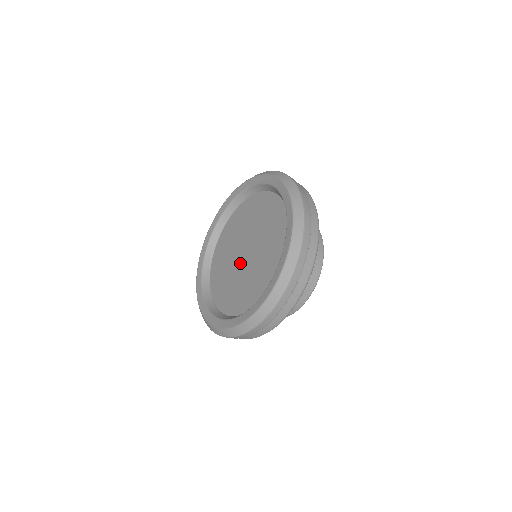
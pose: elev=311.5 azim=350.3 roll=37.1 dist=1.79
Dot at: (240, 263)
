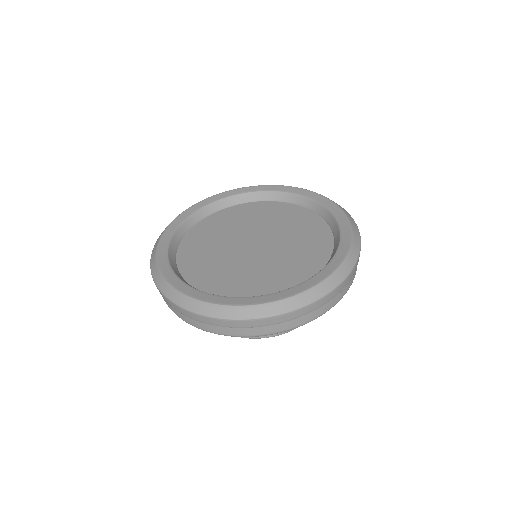
Dot at: (239, 247)
